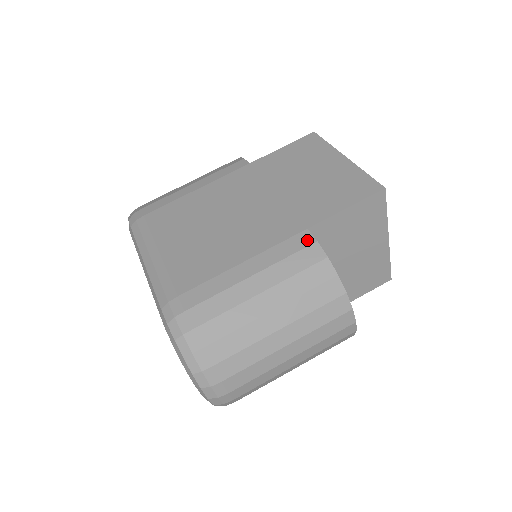
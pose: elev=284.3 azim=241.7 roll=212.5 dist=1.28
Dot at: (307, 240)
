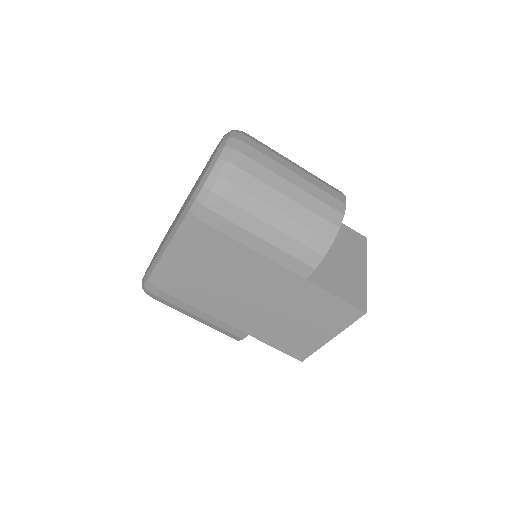
Dot at: (240, 336)
